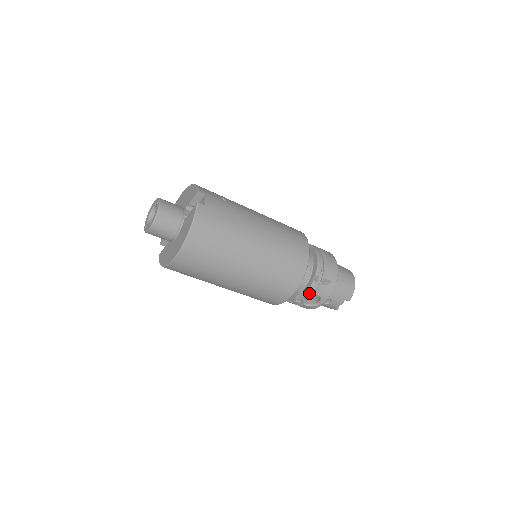
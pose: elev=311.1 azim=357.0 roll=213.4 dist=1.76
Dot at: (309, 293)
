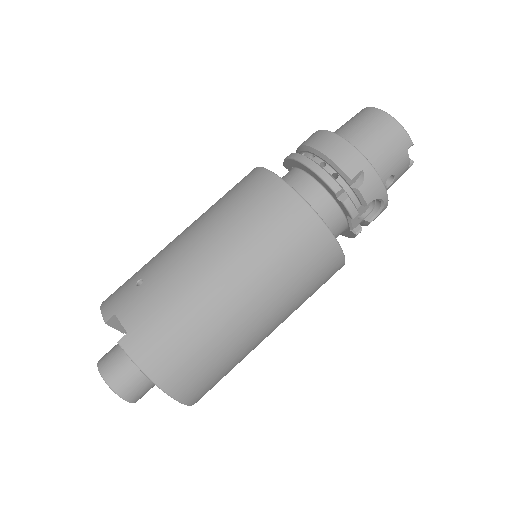
Dot at: occluded
